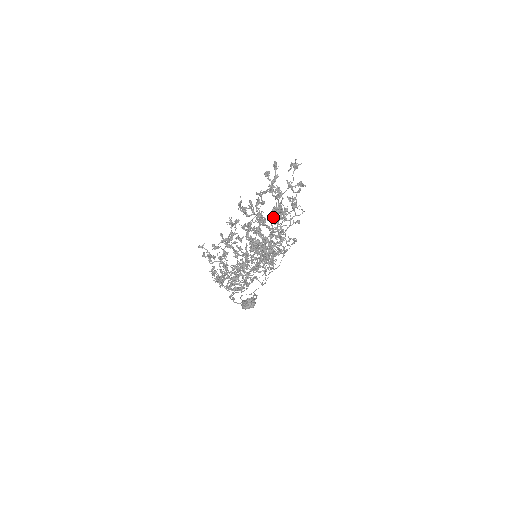
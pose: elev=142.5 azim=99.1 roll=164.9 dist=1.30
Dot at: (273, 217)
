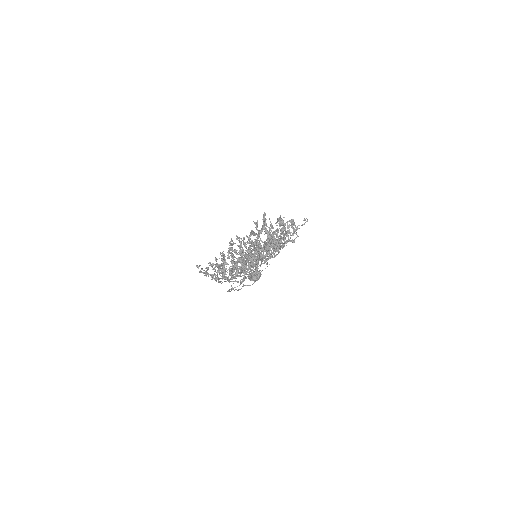
Dot at: occluded
